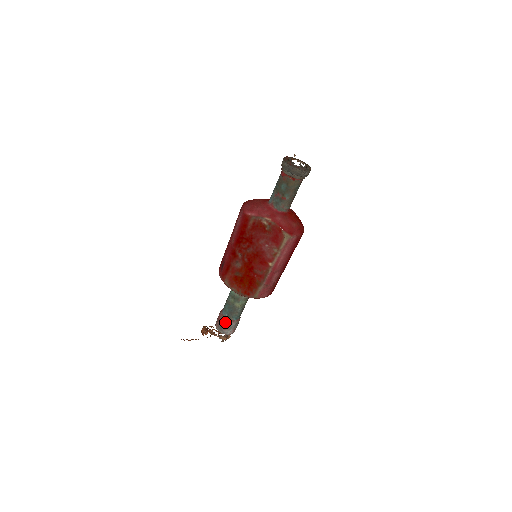
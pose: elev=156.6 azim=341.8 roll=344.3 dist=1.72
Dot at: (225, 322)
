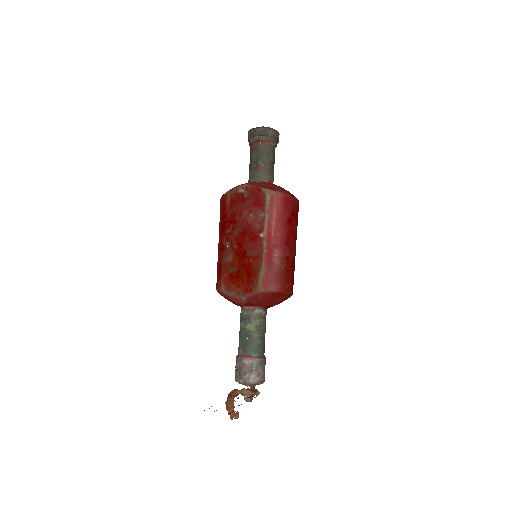
Dot at: (242, 361)
